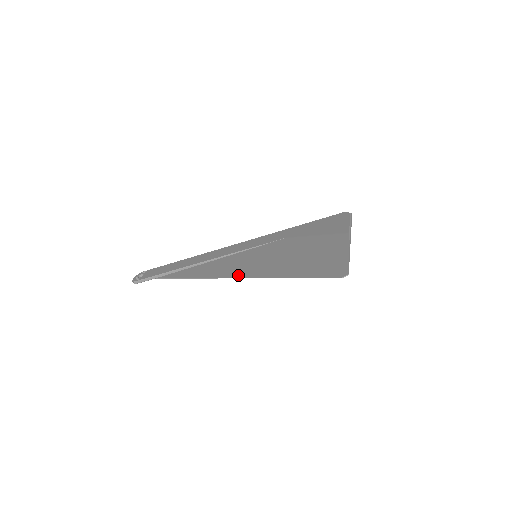
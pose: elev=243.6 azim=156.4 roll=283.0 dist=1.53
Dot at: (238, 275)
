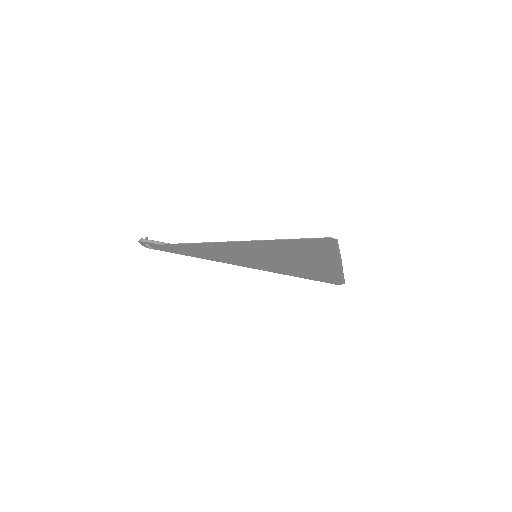
Dot at: (239, 242)
